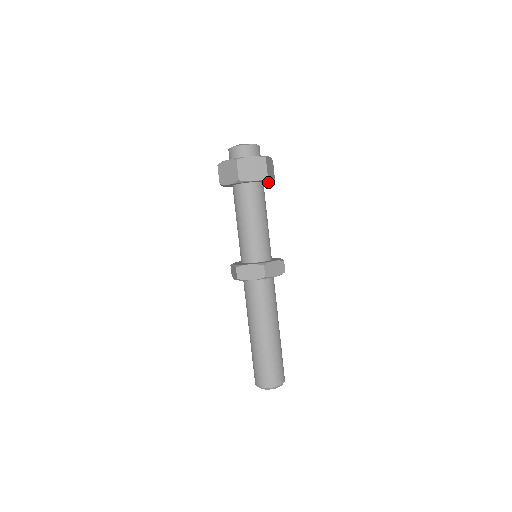
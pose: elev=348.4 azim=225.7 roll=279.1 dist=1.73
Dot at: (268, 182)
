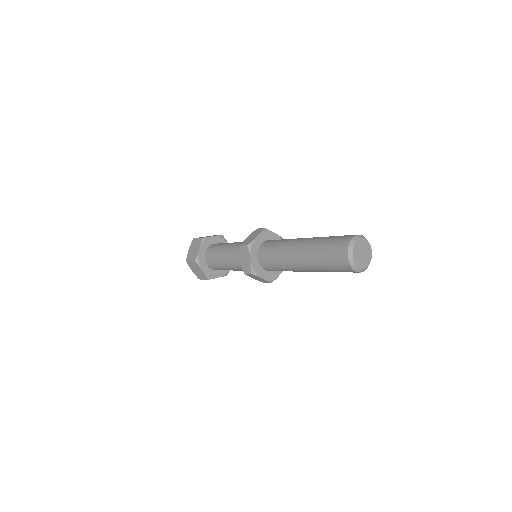
Dot at: occluded
